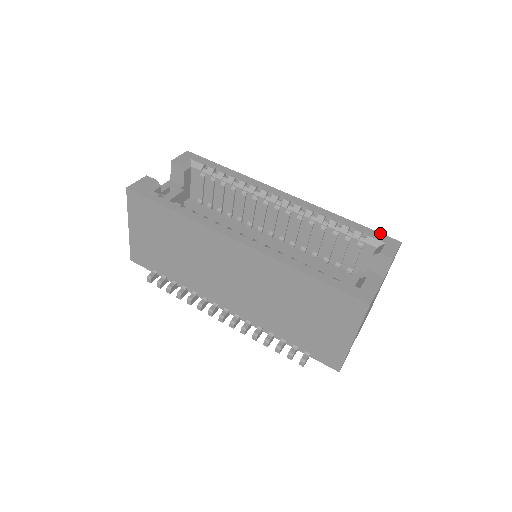
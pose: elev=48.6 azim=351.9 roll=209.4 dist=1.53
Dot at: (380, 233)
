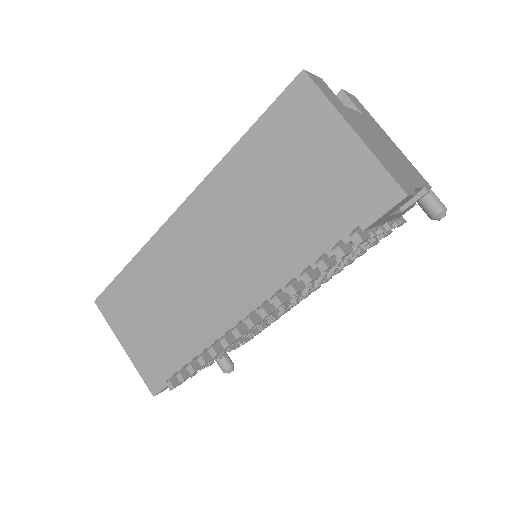
Dot at: occluded
